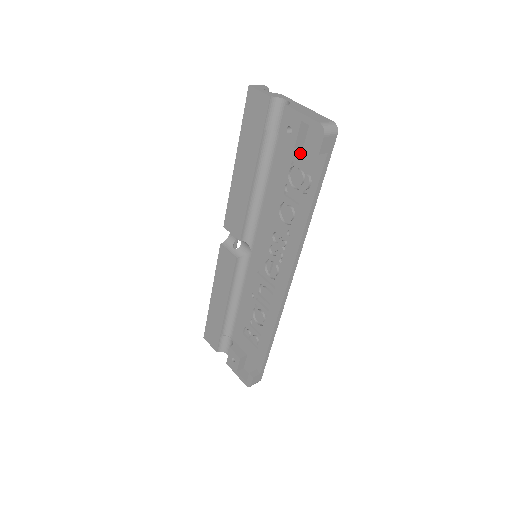
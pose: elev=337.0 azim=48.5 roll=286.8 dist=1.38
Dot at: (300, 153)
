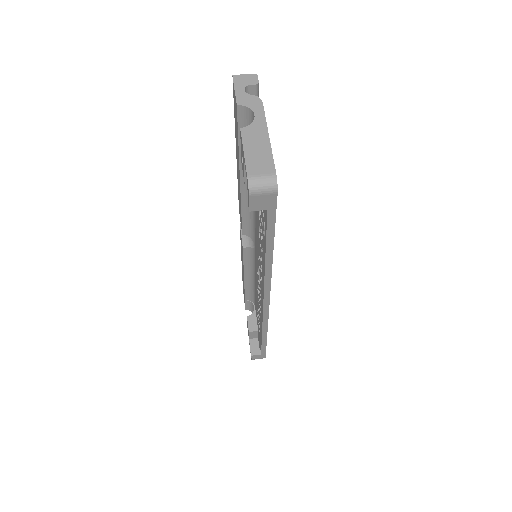
Dot at: occluded
